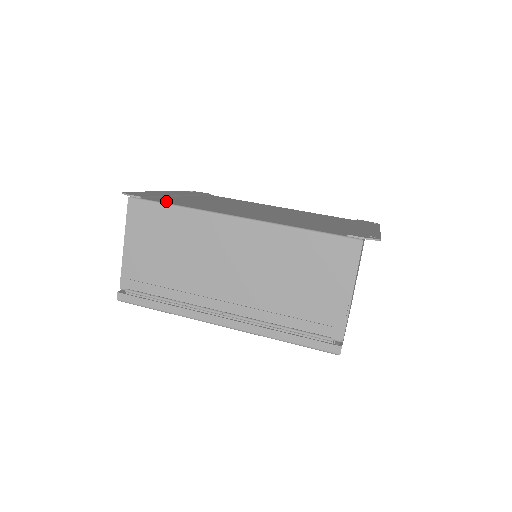
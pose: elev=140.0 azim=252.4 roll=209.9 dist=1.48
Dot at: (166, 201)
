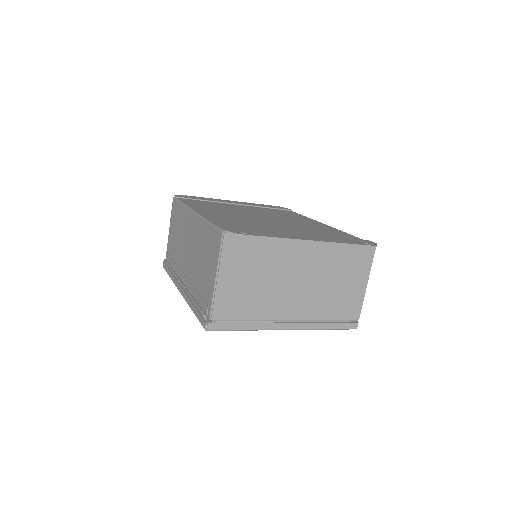
Dot at: (189, 201)
